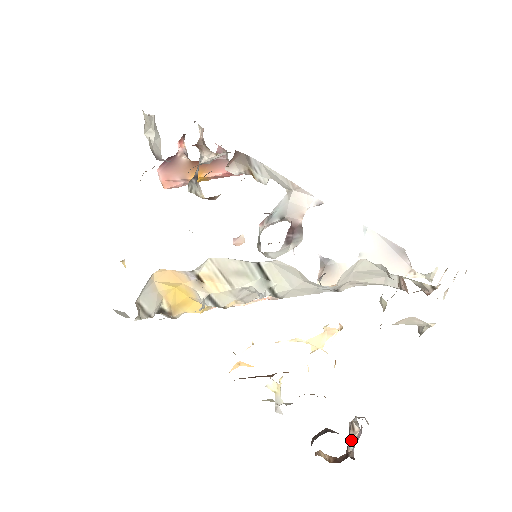
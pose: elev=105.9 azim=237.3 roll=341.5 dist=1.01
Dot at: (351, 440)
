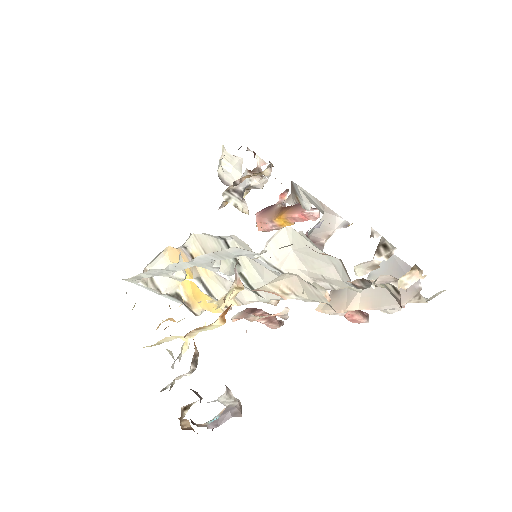
Dot at: (215, 417)
